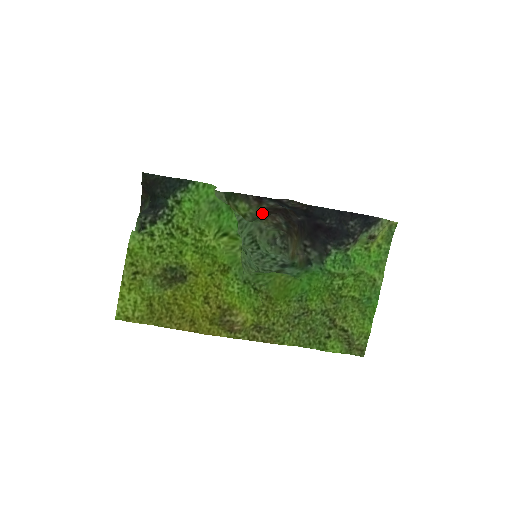
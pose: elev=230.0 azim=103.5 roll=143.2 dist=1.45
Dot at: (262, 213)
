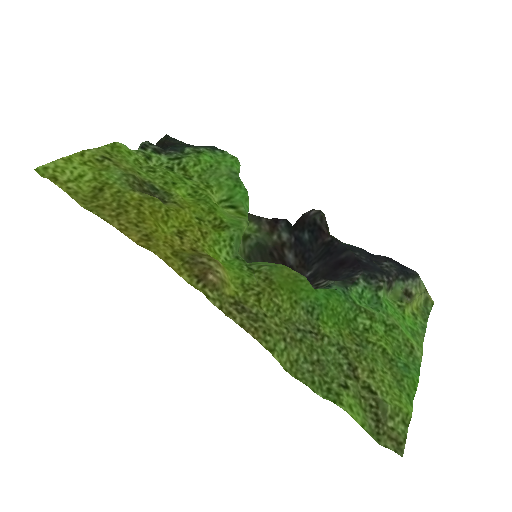
Dot at: (267, 247)
